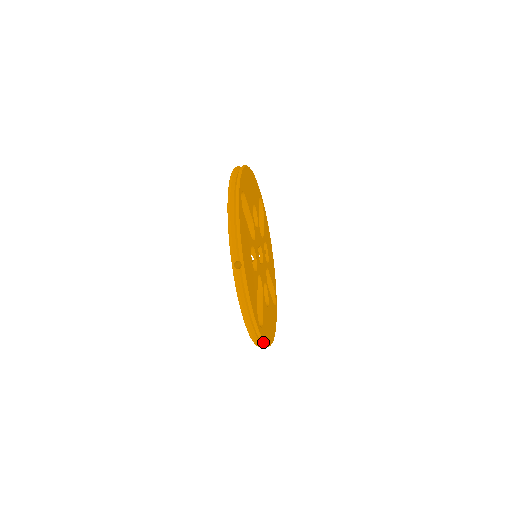
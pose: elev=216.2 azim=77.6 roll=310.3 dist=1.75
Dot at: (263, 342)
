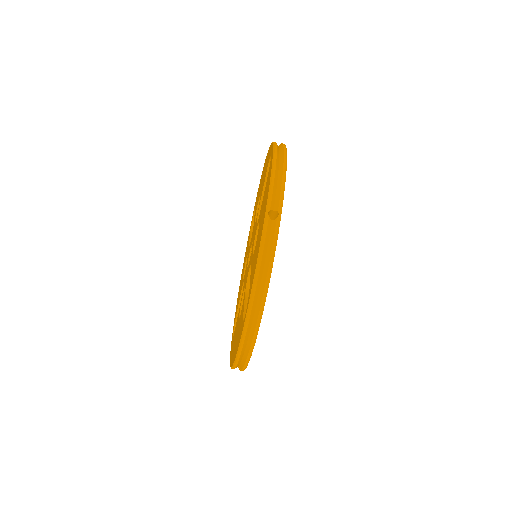
Dot at: (253, 345)
